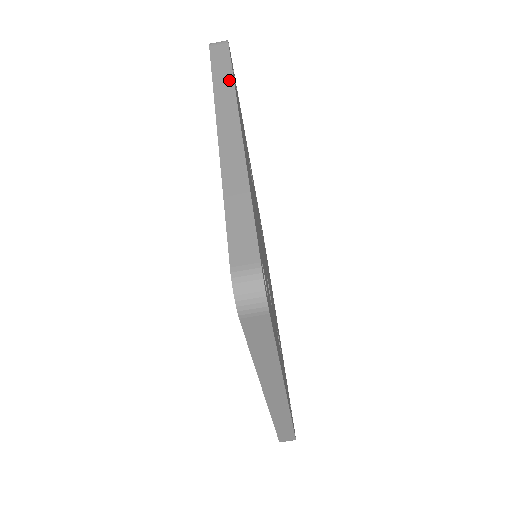
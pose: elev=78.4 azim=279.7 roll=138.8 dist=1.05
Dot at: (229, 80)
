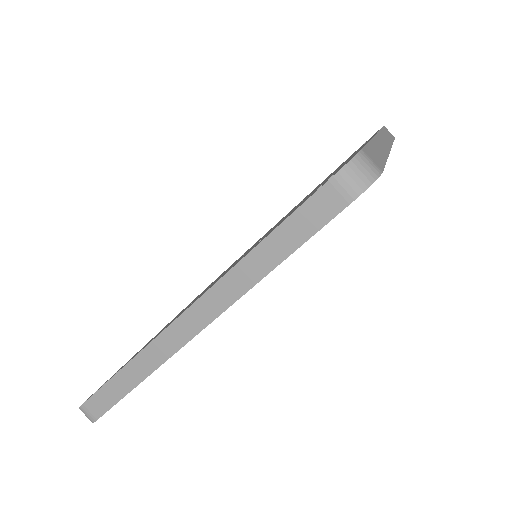
Dot at: occluded
